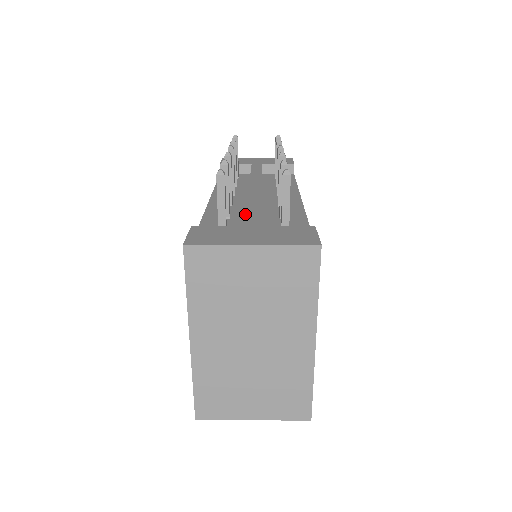
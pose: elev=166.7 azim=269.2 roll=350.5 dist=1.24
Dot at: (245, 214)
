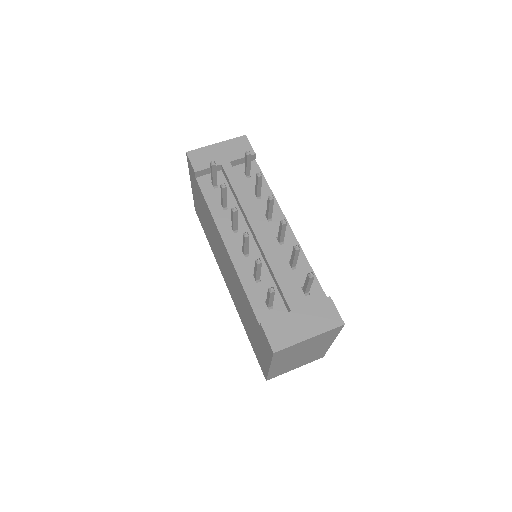
Dot at: (266, 269)
